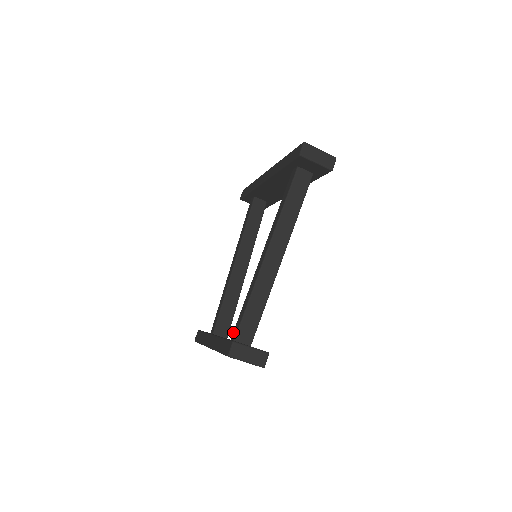
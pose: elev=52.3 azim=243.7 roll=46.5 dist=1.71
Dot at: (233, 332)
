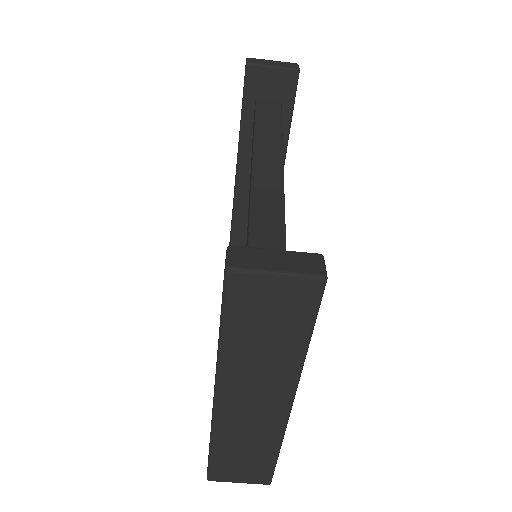
Dot at: occluded
